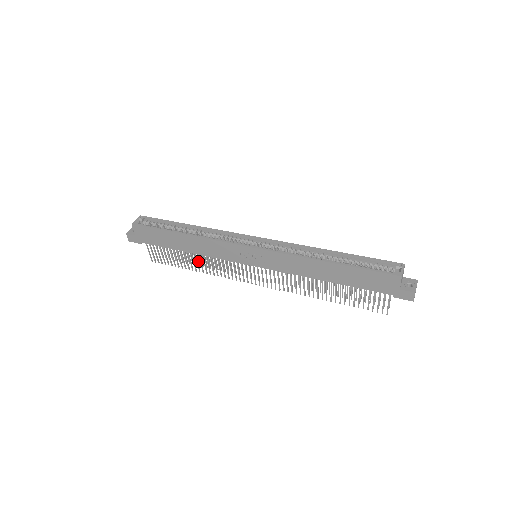
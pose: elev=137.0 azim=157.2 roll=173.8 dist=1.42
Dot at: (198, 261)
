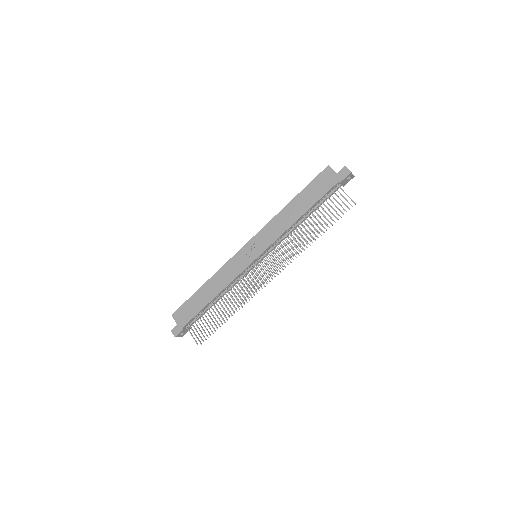
Dot at: (229, 312)
